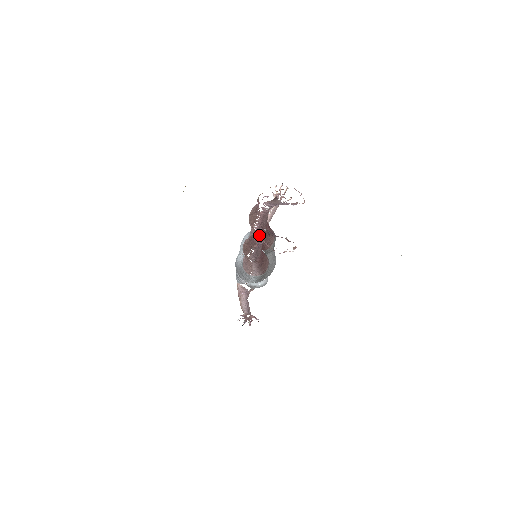
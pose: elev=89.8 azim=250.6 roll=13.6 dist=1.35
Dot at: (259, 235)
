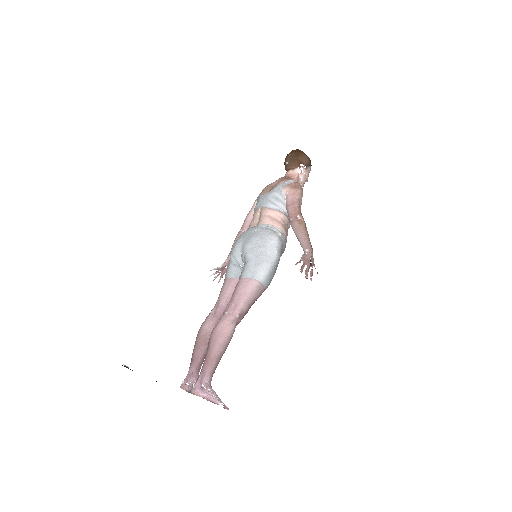
Dot at: occluded
